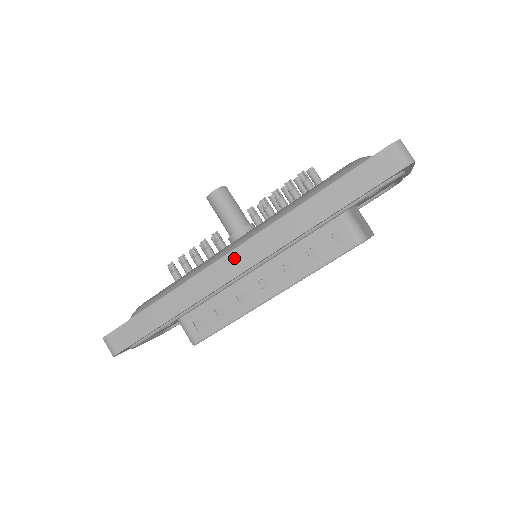
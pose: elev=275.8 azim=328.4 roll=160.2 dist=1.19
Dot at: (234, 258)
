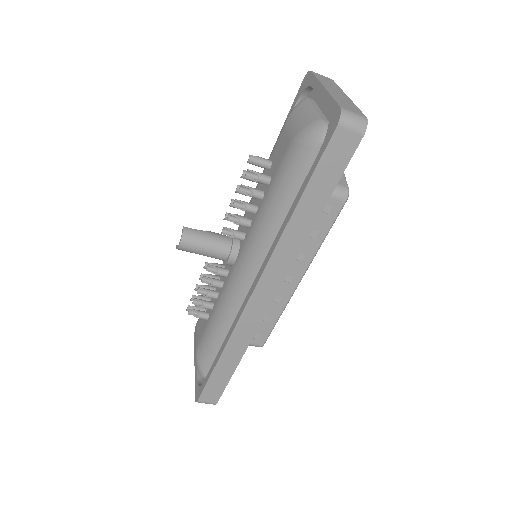
Dot at: (259, 295)
